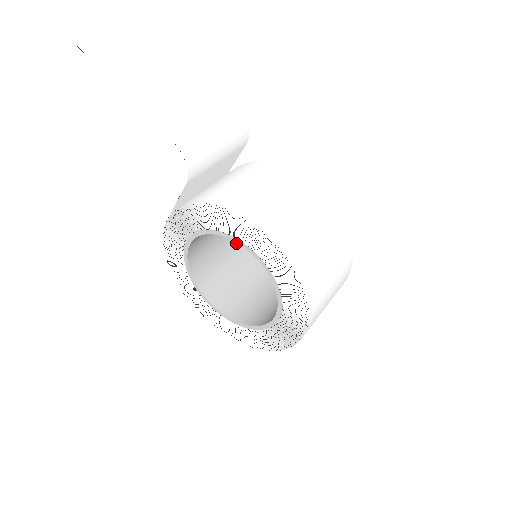
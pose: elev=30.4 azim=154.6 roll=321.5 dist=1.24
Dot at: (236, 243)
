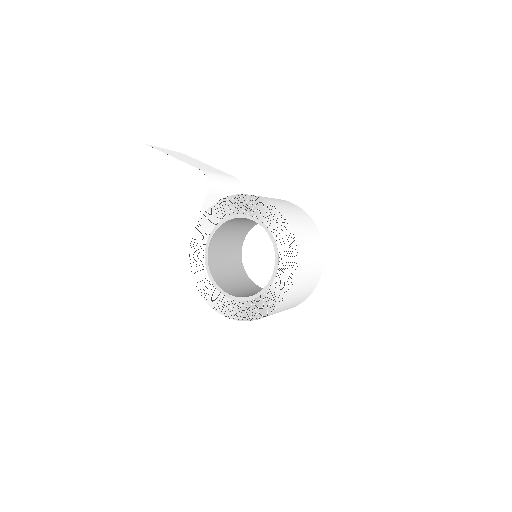
Dot at: (241, 274)
